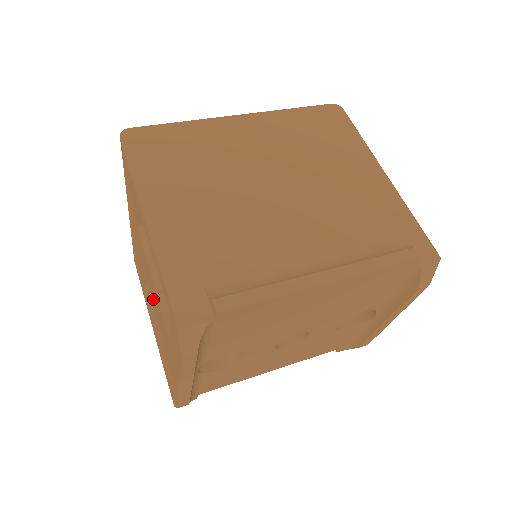
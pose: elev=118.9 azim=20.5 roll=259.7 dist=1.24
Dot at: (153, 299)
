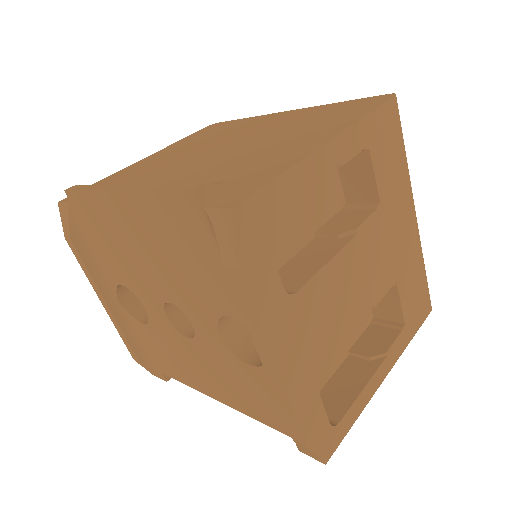
Dot at: occluded
